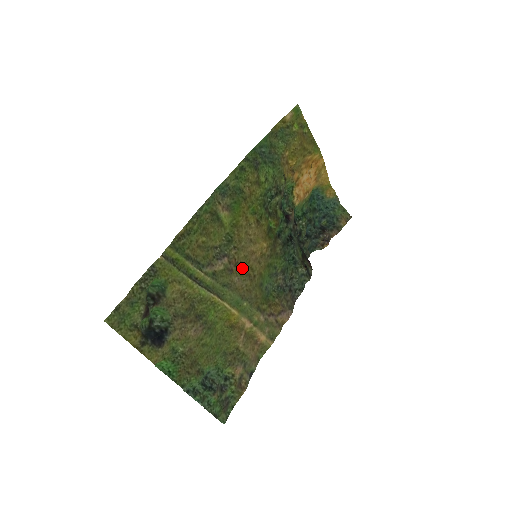
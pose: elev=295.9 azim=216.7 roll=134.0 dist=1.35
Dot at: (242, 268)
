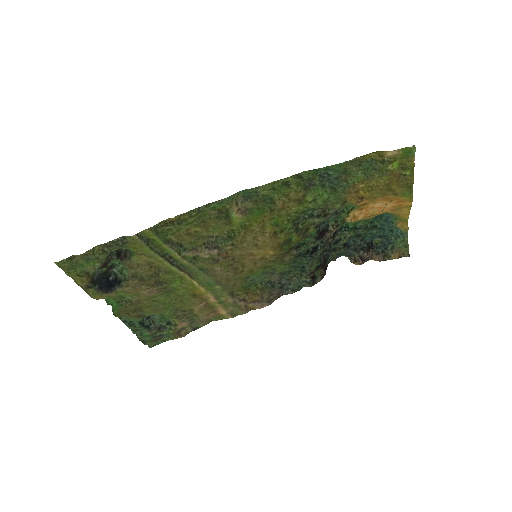
Dot at: (232, 261)
